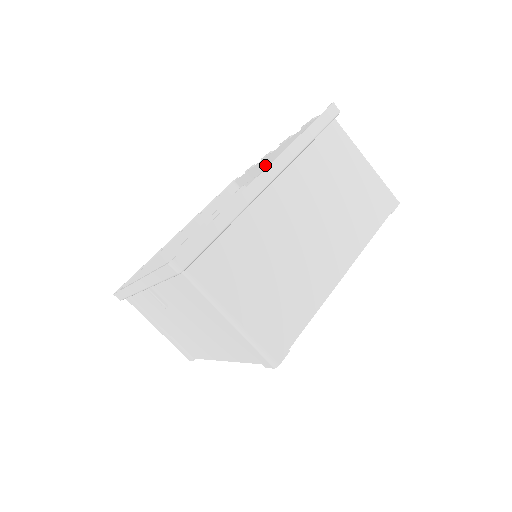
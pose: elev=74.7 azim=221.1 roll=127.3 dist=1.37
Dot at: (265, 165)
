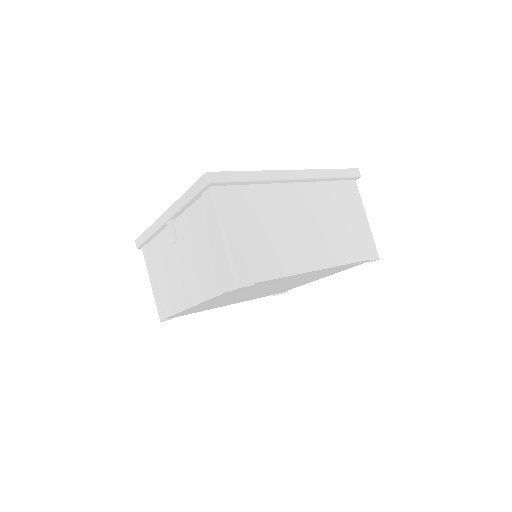
Dot at: occluded
